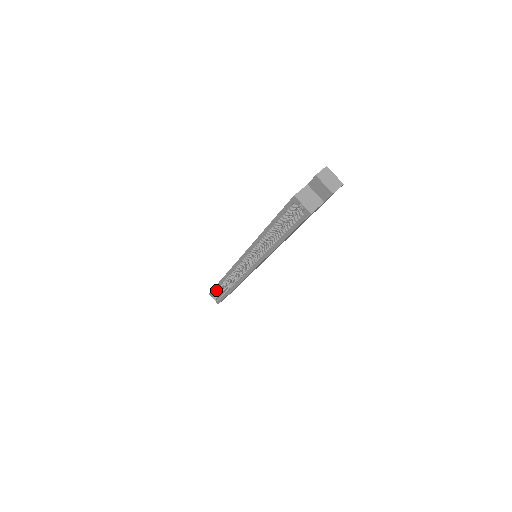
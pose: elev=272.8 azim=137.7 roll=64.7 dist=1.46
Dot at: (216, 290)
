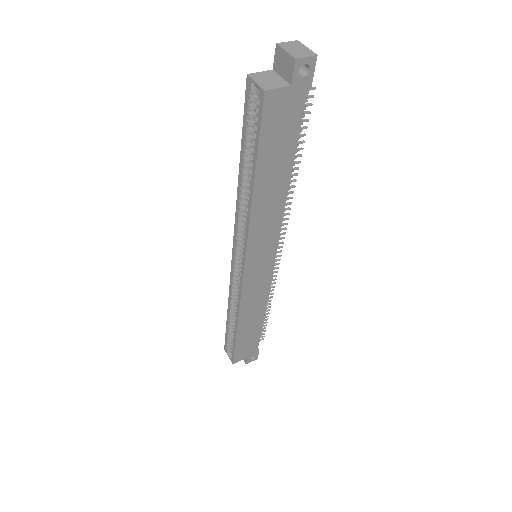
Dot at: (228, 337)
